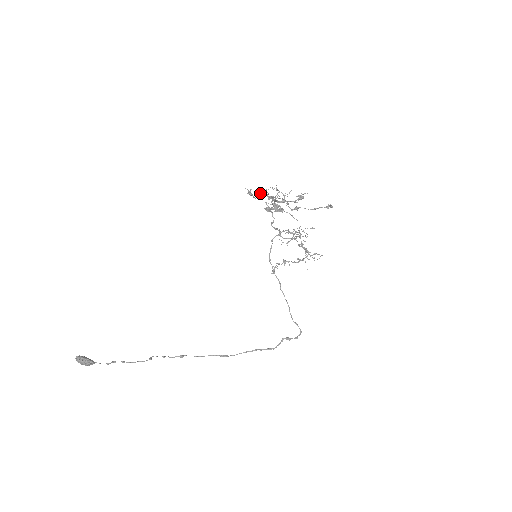
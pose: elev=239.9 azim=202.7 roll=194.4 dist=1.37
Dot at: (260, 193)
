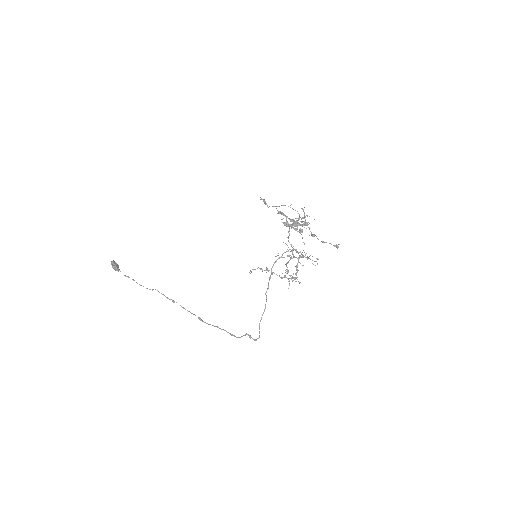
Dot at: (279, 206)
